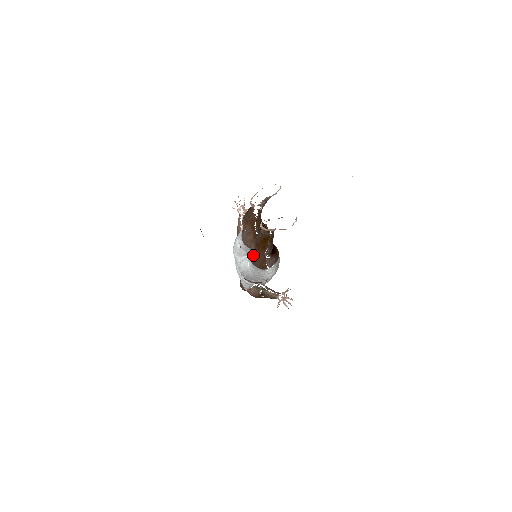
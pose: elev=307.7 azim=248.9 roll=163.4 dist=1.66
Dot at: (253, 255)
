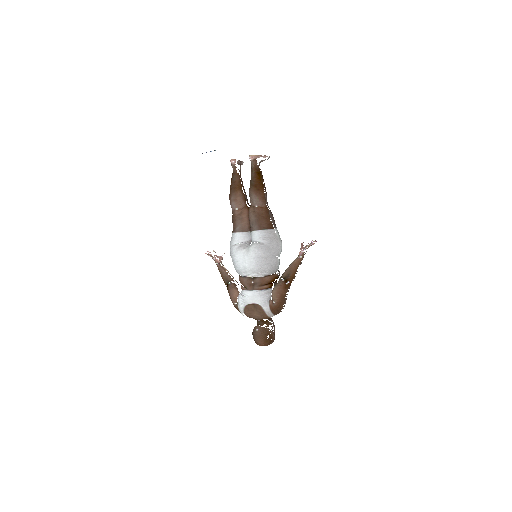
Dot at: (256, 216)
